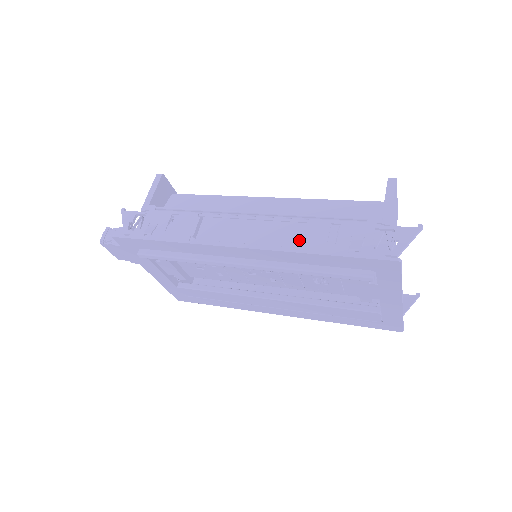
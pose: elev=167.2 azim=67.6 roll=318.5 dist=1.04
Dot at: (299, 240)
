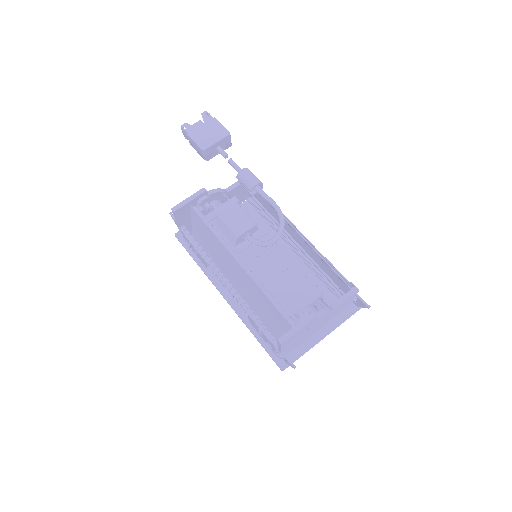
Dot at: (248, 318)
